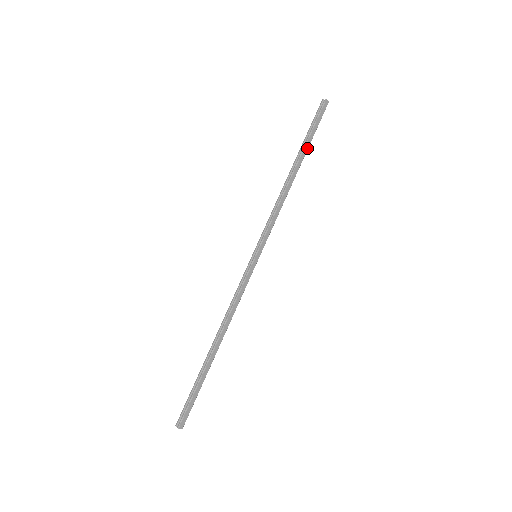
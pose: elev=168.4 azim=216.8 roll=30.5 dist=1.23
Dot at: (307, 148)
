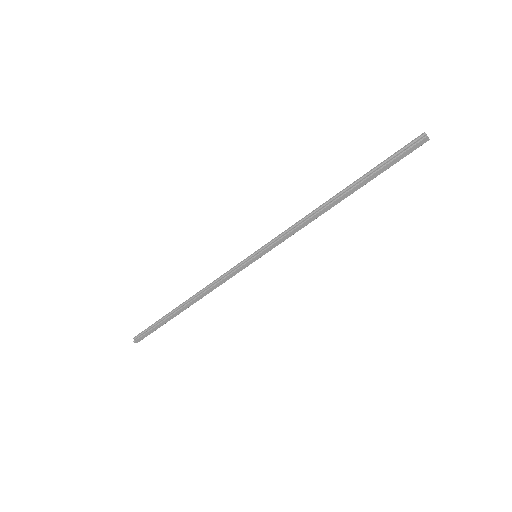
Dot at: (368, 181)
